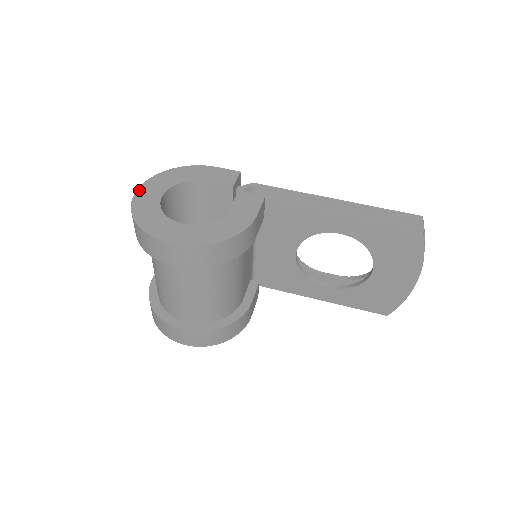
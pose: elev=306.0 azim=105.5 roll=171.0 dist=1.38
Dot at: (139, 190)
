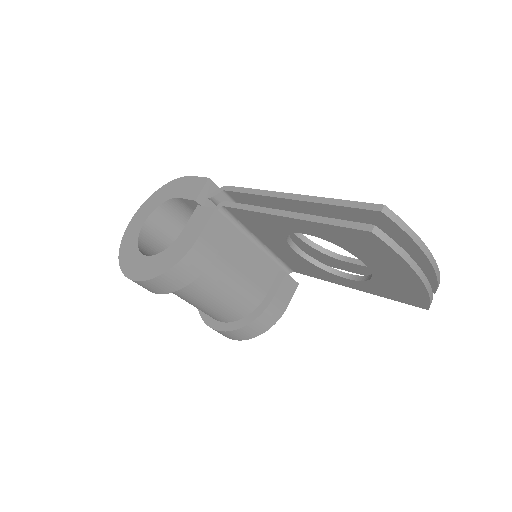
Dot at: (132, 219)
